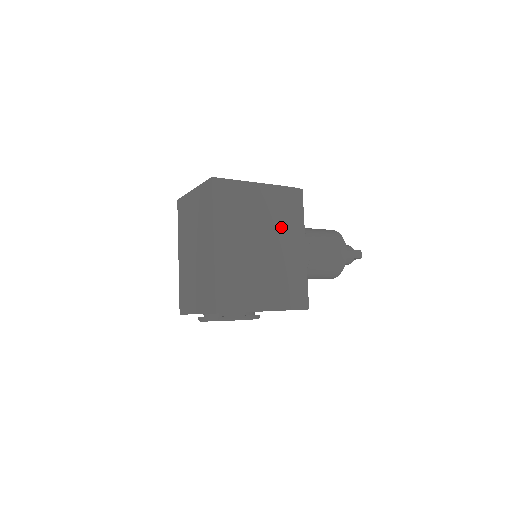
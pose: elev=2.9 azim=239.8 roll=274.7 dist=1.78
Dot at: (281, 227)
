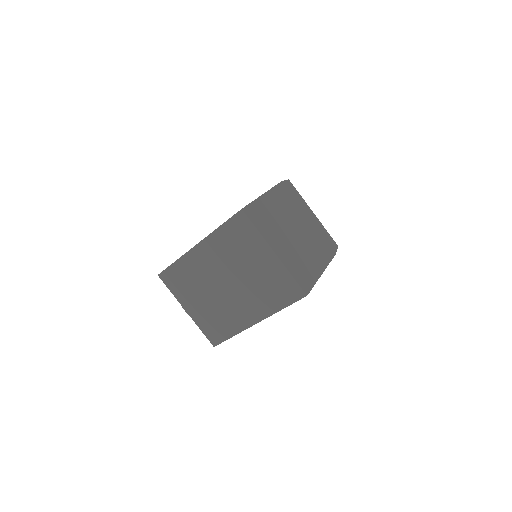
Dot at: occluded
